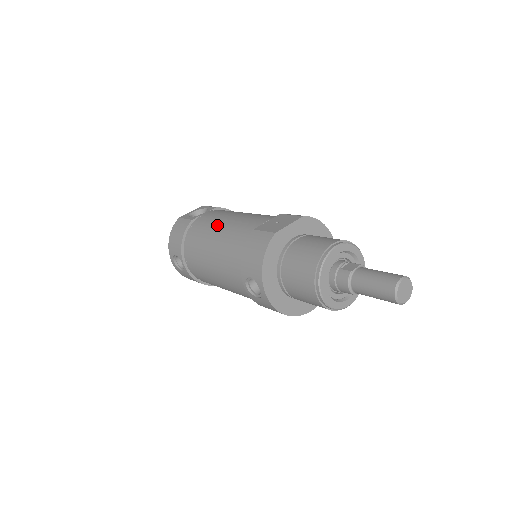
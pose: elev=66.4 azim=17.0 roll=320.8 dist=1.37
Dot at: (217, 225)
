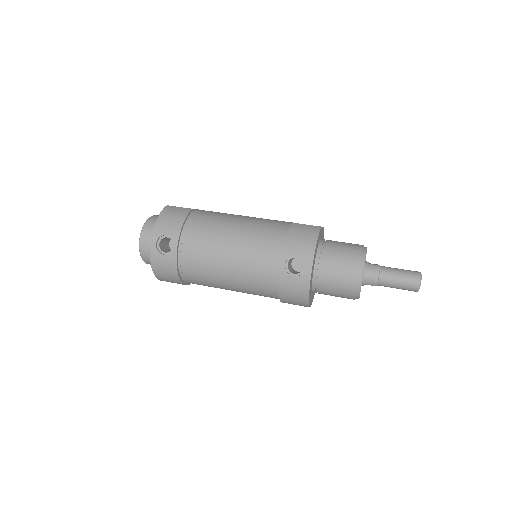
Dot at: (234, 217)
